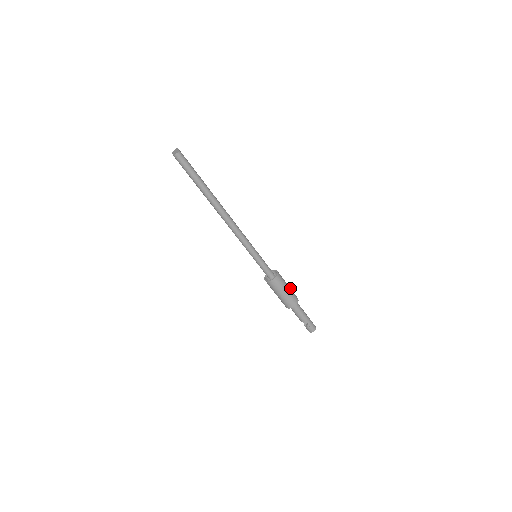
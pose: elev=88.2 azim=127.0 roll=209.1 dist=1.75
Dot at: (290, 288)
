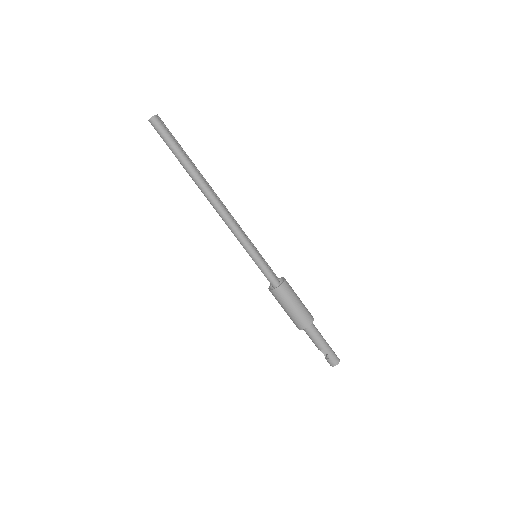
Dot at: (302, 303)
